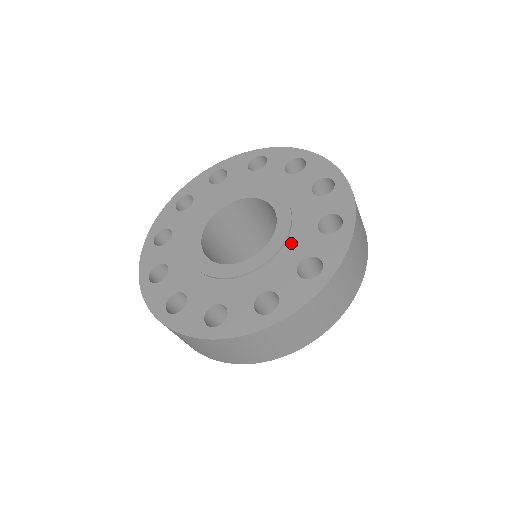
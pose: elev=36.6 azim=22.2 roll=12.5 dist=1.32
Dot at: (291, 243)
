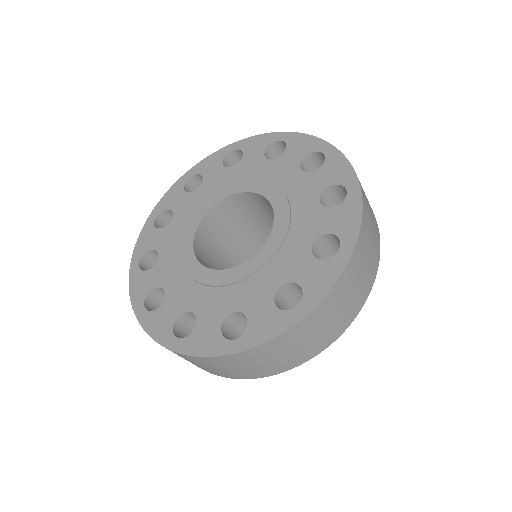
Dot at: (294, 197)
